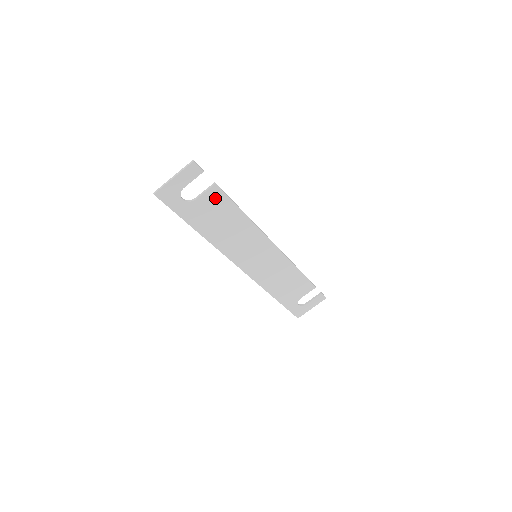
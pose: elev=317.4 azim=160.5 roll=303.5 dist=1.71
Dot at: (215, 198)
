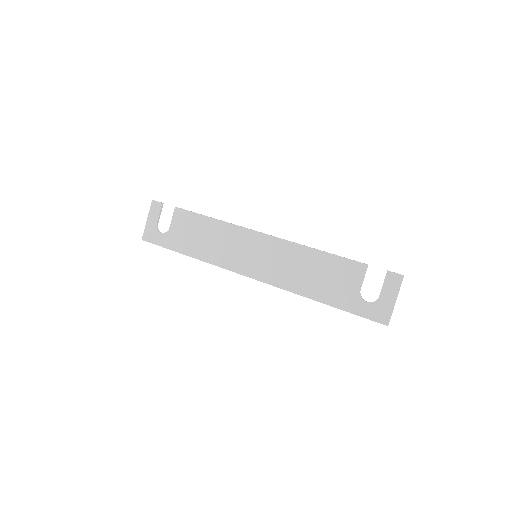
Dot at: (182, 219)
